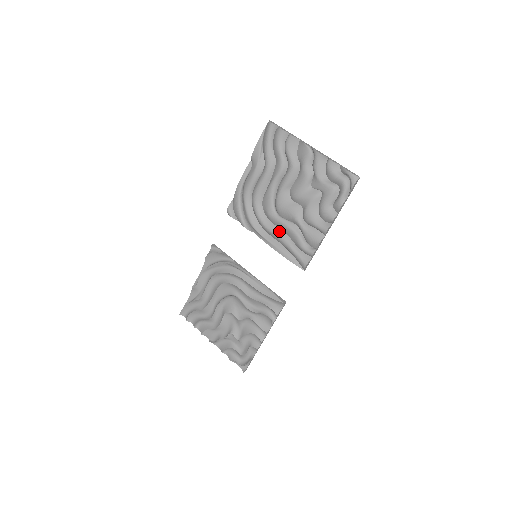
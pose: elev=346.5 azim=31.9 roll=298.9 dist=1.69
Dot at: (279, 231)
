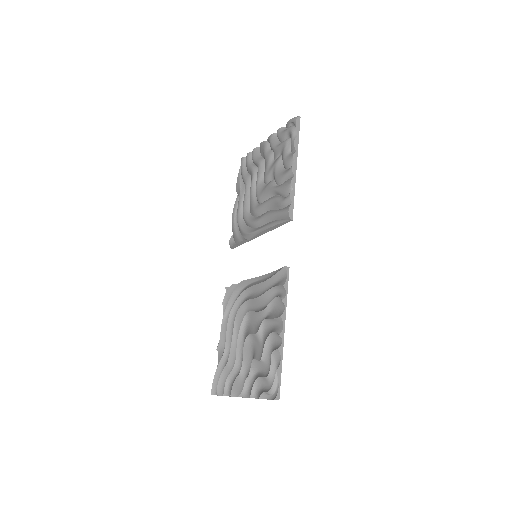
Dot at: (264, 214)
